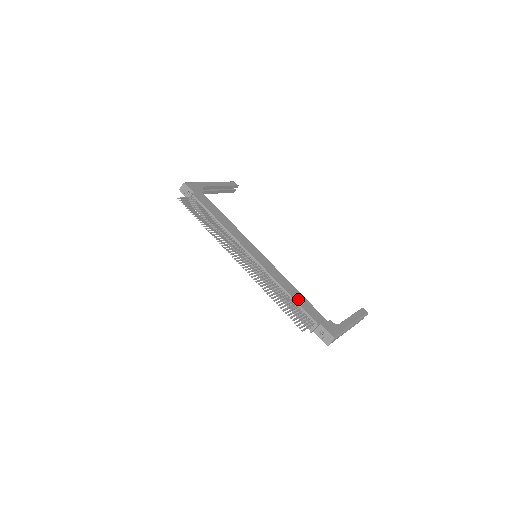
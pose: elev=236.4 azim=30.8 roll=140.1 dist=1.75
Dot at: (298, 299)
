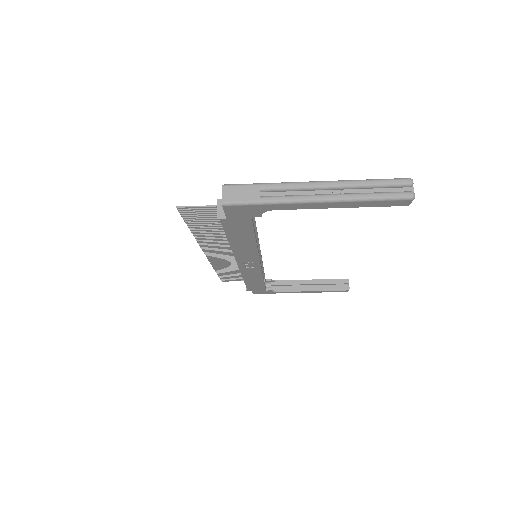
Dot at: occluded
